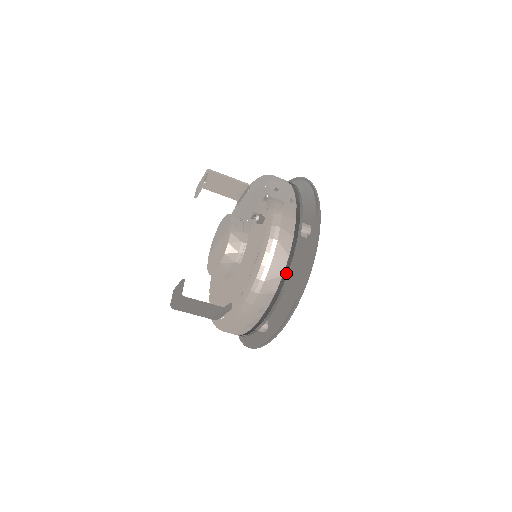
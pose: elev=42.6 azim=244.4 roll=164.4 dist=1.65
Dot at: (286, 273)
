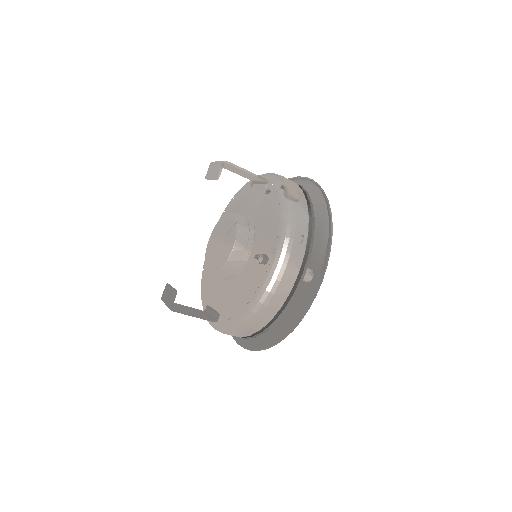
Dot at: (274, 319)
